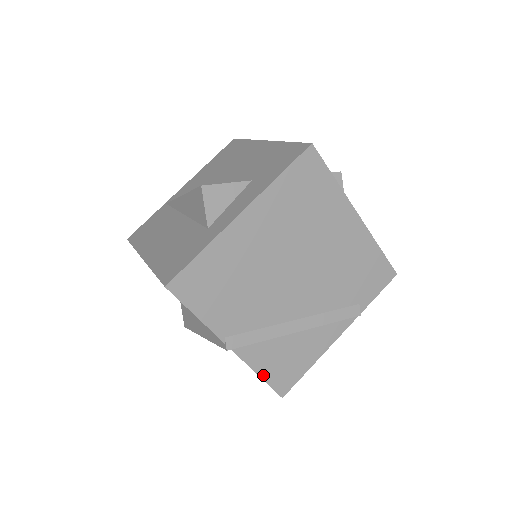
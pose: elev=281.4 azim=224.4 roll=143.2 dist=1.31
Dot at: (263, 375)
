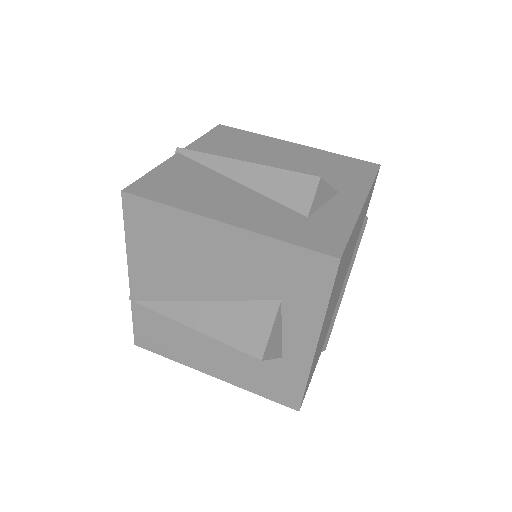
Dot at: occluded
